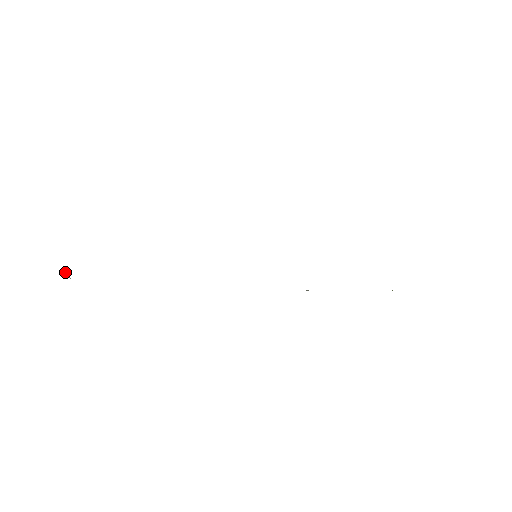
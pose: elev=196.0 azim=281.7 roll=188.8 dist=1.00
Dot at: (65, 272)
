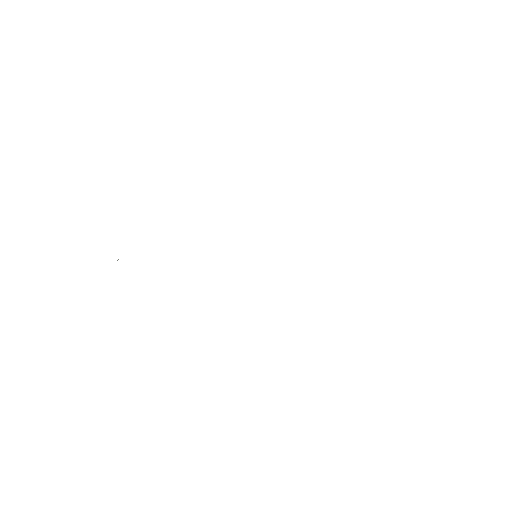
Dot at: occluded
